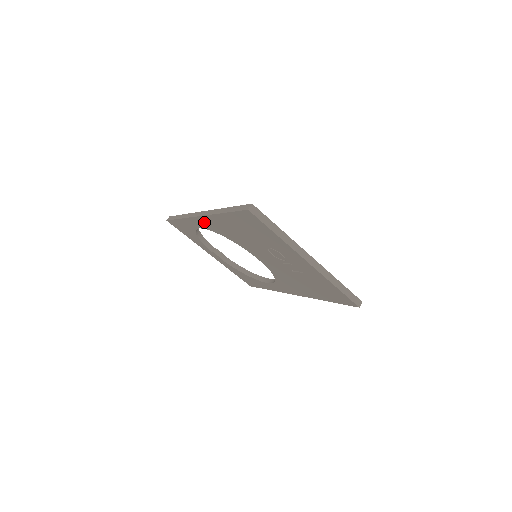
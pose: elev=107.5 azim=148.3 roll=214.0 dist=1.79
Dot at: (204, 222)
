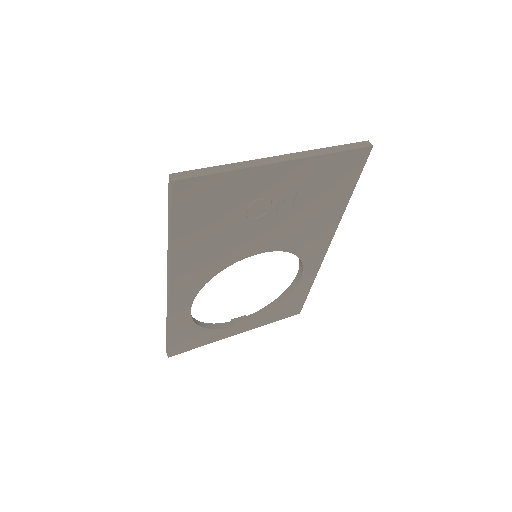
Dot at: (181, 291)
